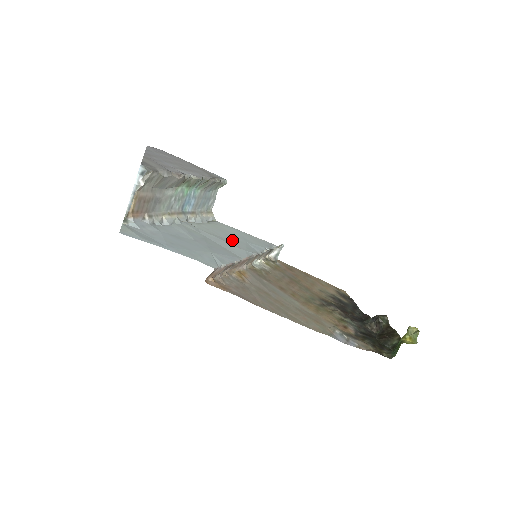
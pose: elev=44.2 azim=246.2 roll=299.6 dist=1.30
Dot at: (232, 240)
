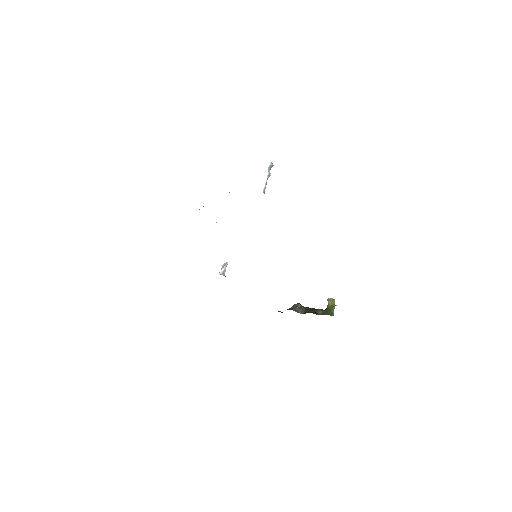
Dot at: occluded
